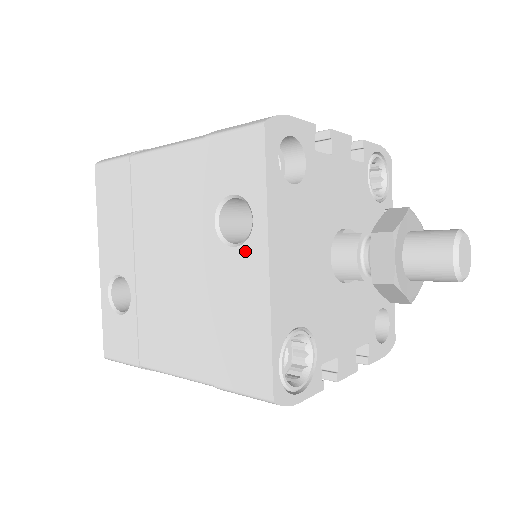
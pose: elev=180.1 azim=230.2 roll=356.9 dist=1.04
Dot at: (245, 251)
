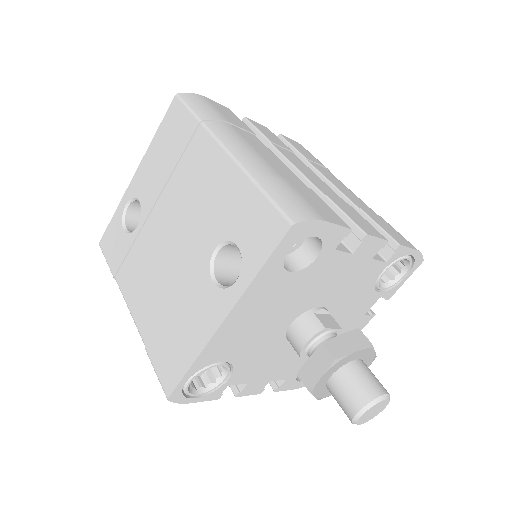
Dot at: (217, 294)
